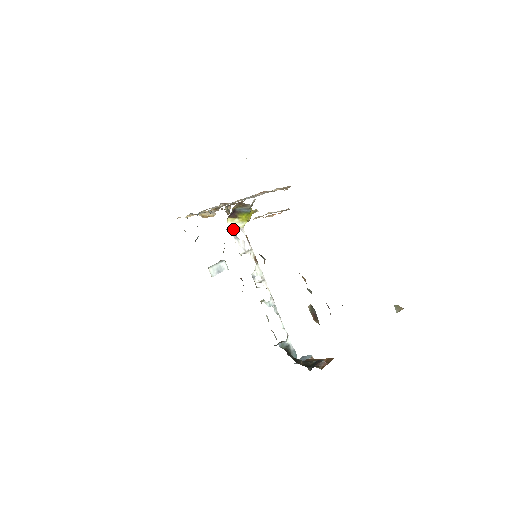
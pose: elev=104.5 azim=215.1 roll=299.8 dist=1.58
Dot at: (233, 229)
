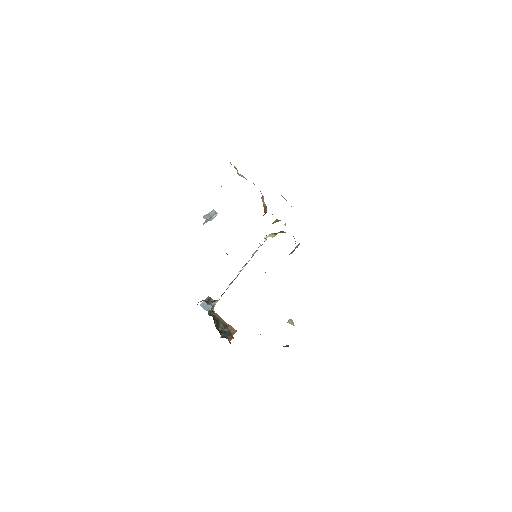
Dot at: occluded
